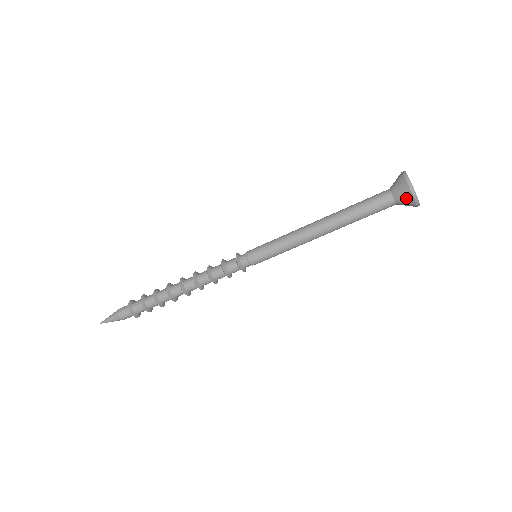
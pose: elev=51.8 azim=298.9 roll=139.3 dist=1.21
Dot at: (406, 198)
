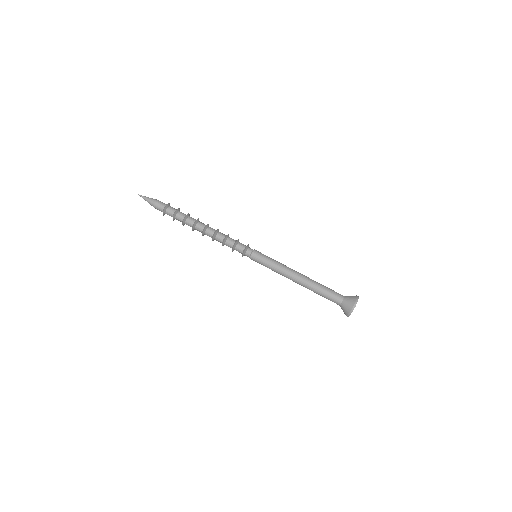
Dot at: (346, 309)
